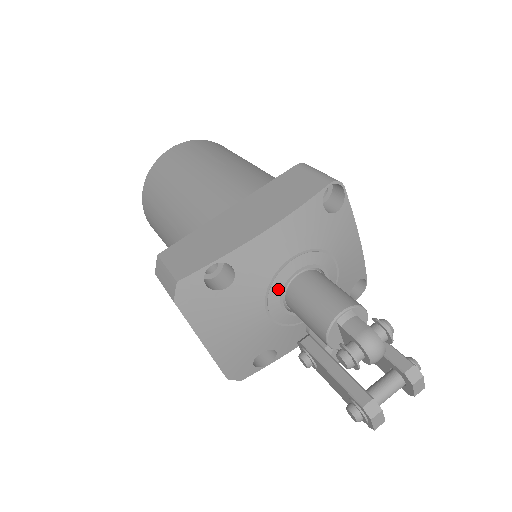
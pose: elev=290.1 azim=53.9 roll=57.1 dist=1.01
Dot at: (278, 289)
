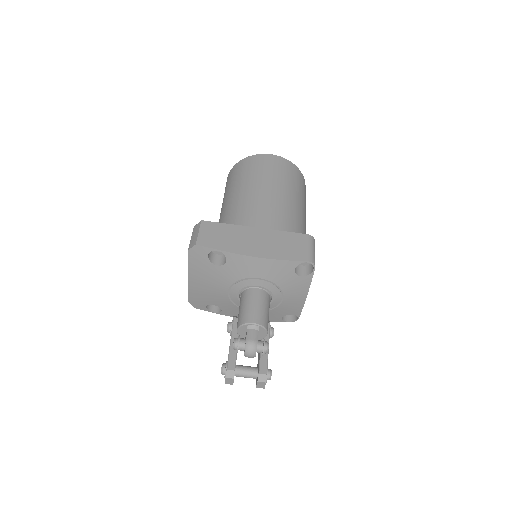
Dot at: (241, 286)
